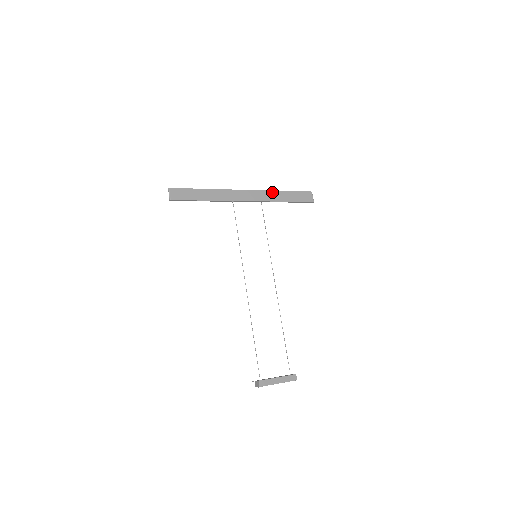
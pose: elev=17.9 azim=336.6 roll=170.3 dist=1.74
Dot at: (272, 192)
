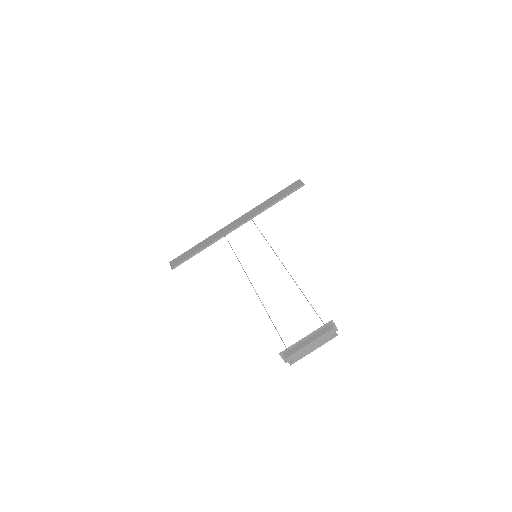
Dot at: (259, 206)
